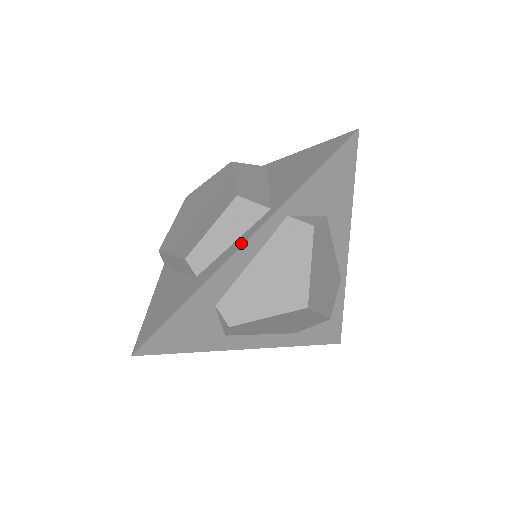
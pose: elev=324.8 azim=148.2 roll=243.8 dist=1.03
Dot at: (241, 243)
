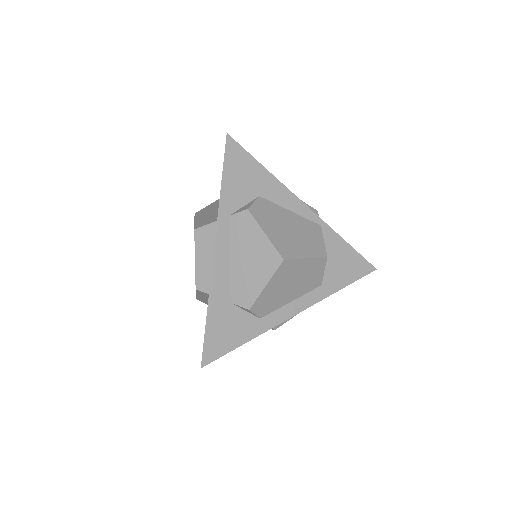
Dot at: (213, 254)
